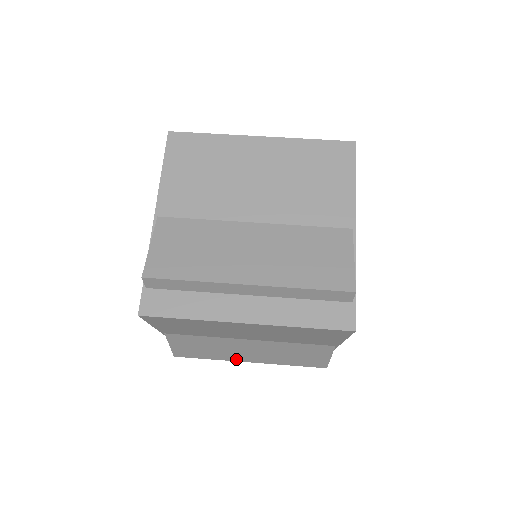
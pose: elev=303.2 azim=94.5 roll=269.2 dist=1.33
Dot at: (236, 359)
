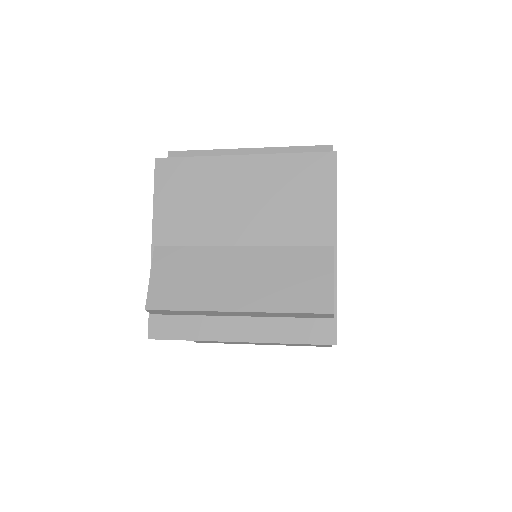
Dot at: (220, 305)
